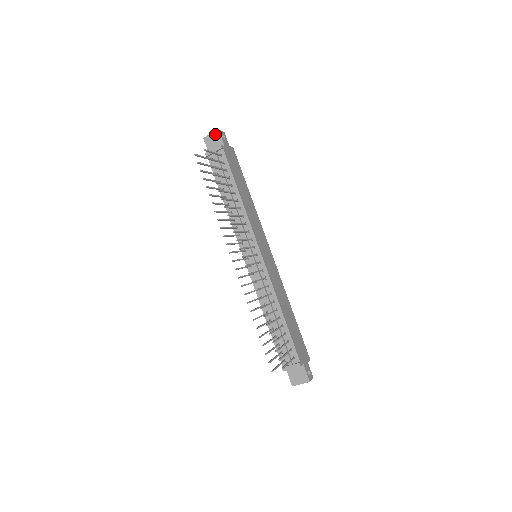
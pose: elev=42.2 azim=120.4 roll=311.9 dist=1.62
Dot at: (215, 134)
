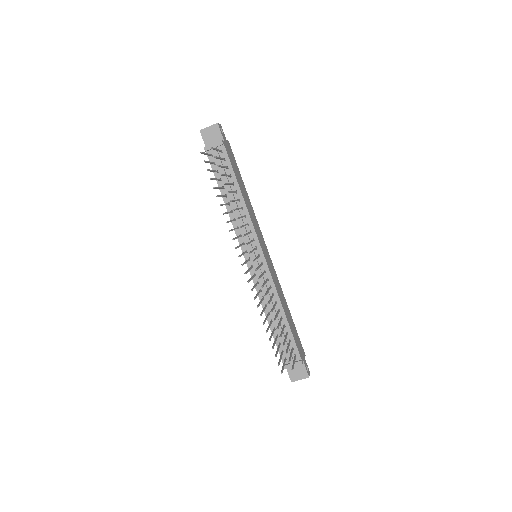
Dot at: (213, 127)
